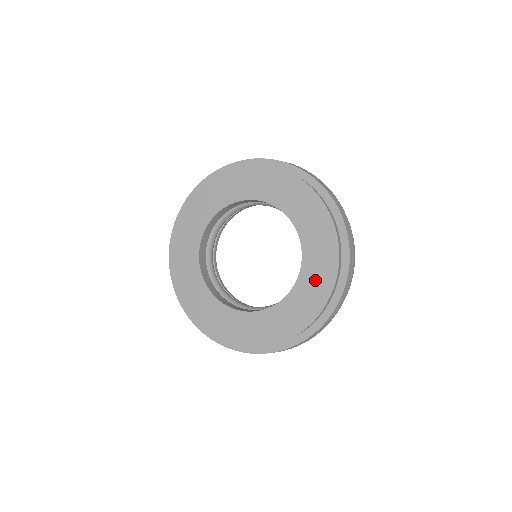
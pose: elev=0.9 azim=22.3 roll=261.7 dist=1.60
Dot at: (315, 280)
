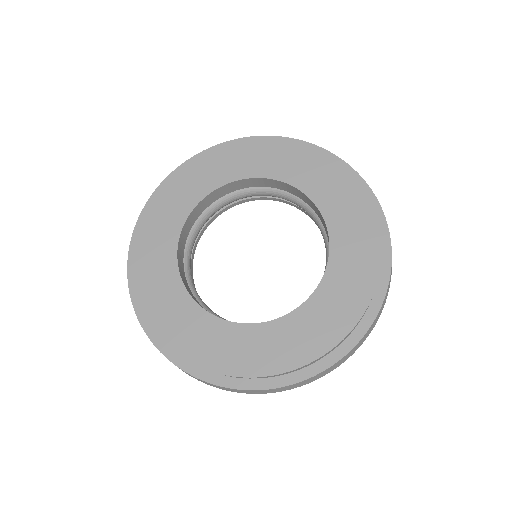
Dot at: (350, 222)
